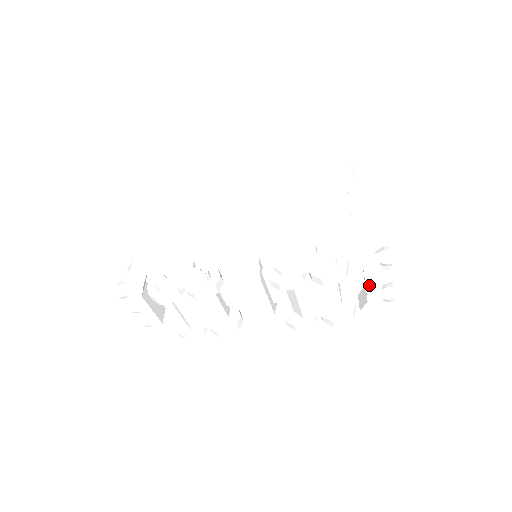
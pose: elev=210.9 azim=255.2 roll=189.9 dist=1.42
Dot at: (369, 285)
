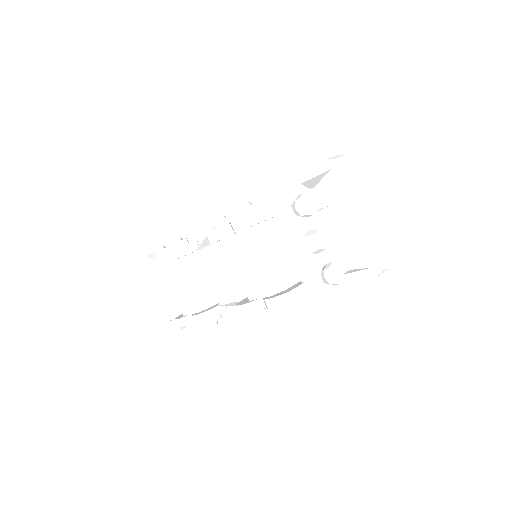
Dot at: (294, 248)
